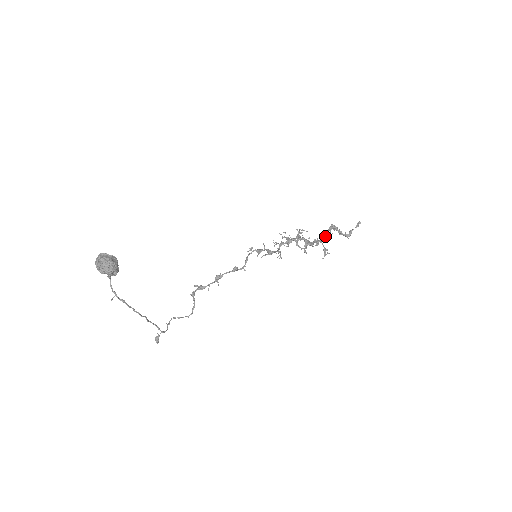
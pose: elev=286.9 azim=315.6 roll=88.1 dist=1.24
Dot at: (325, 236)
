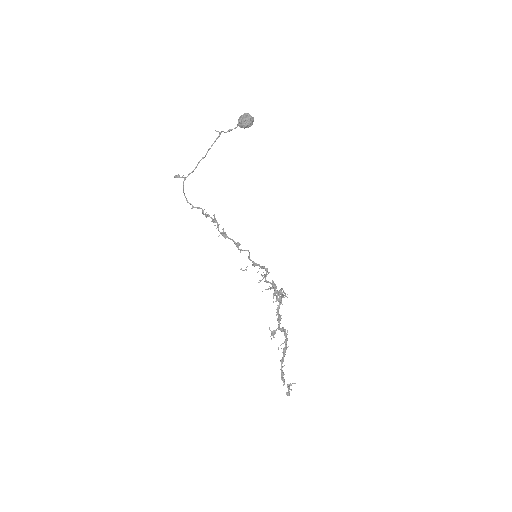
Dot at: (283, 330)
